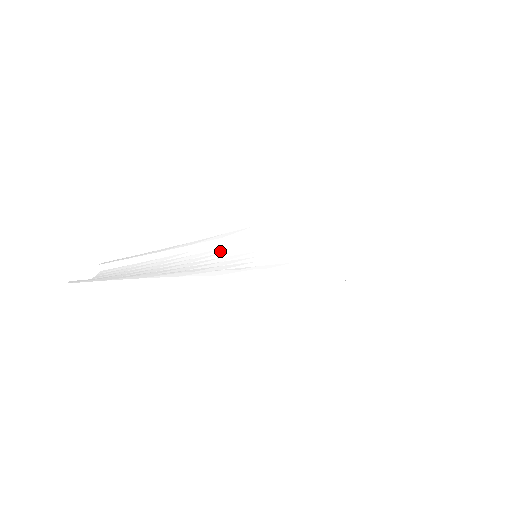
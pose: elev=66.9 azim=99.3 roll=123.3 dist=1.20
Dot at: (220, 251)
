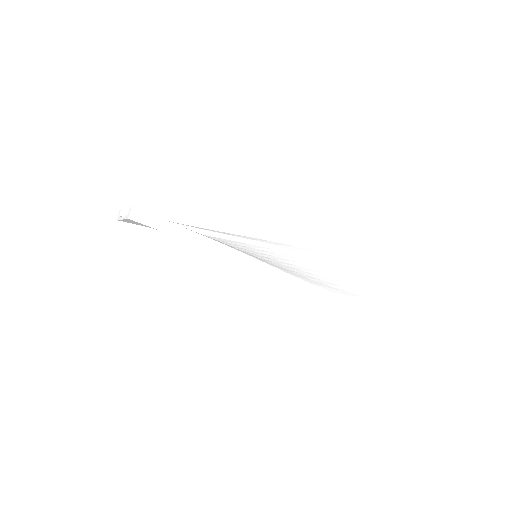
Dot at: (226, 243)
